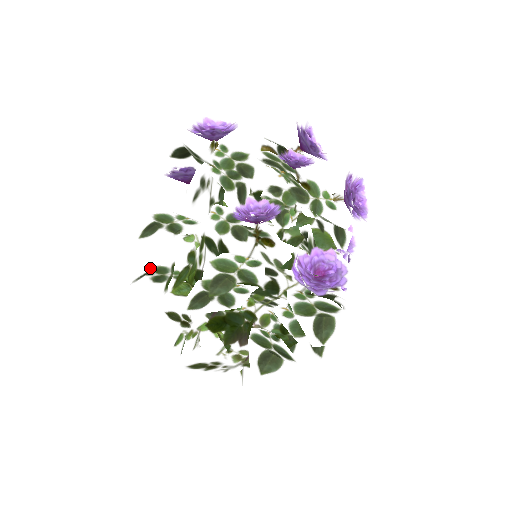
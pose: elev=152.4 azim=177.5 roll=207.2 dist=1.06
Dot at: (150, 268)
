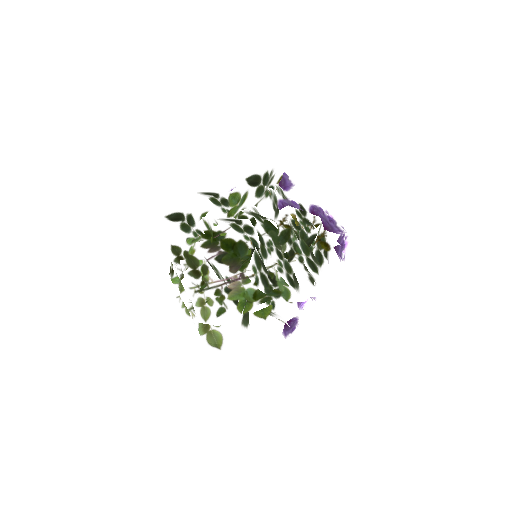
Dot at: (175, 226)
